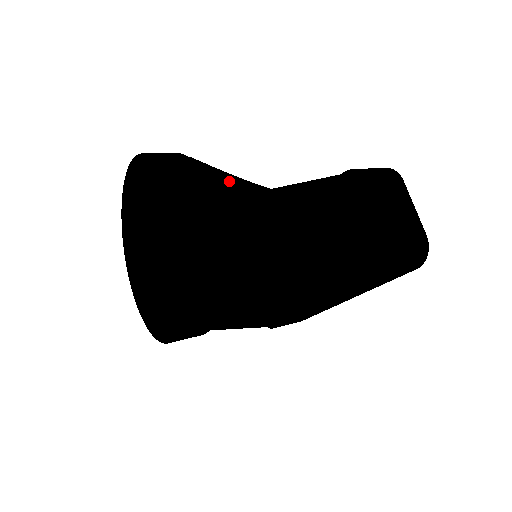
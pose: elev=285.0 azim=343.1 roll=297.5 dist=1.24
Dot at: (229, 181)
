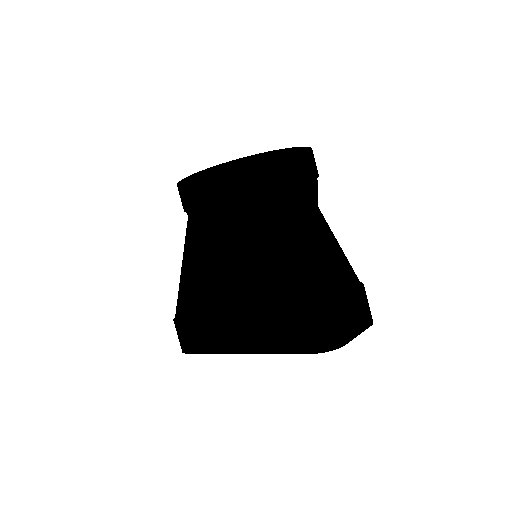
Dot at: (317, 196)
